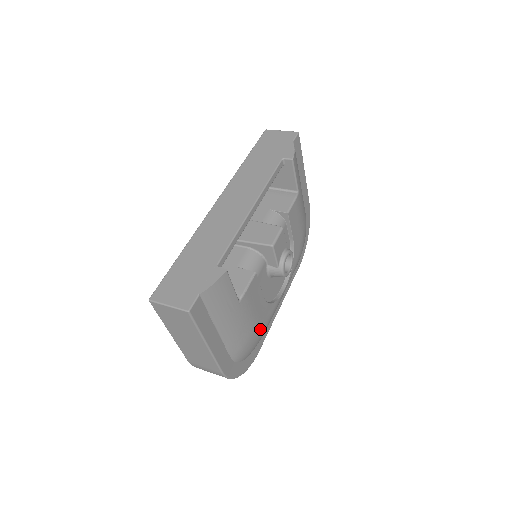
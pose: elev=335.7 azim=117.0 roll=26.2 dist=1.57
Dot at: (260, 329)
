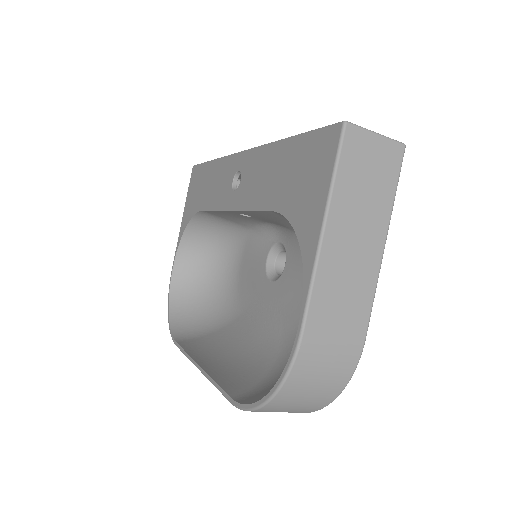
Dot at: occluded
